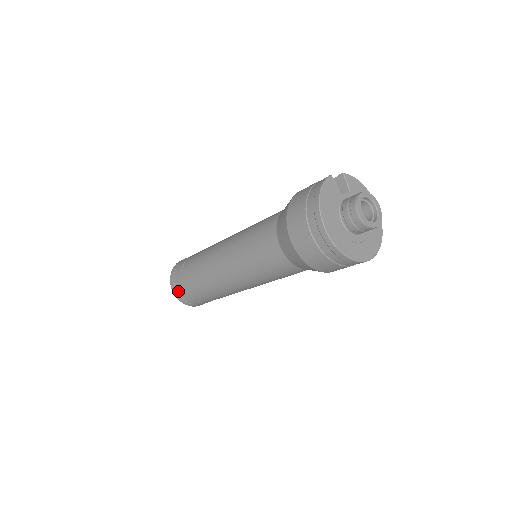
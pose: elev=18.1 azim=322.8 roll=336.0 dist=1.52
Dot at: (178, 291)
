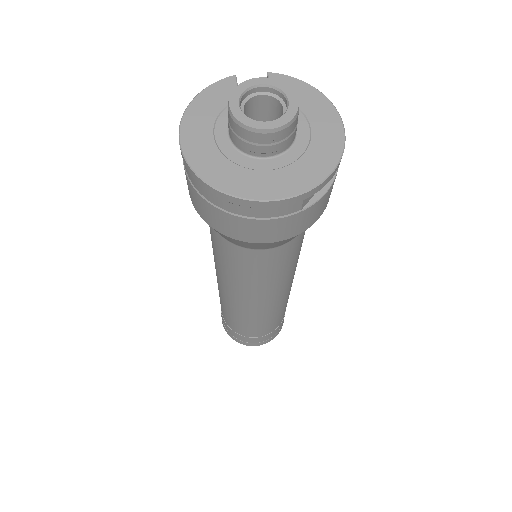
Dot at: (223, 321)
